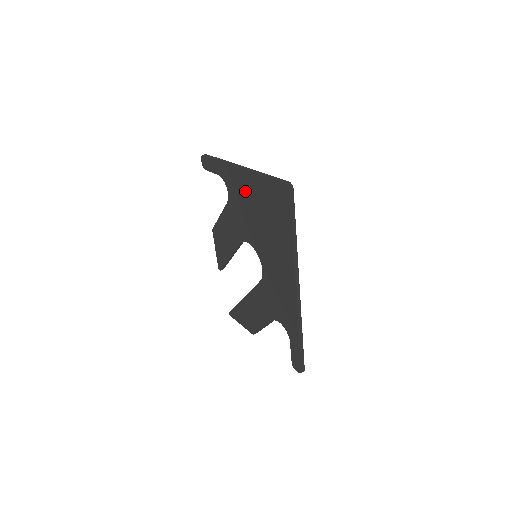
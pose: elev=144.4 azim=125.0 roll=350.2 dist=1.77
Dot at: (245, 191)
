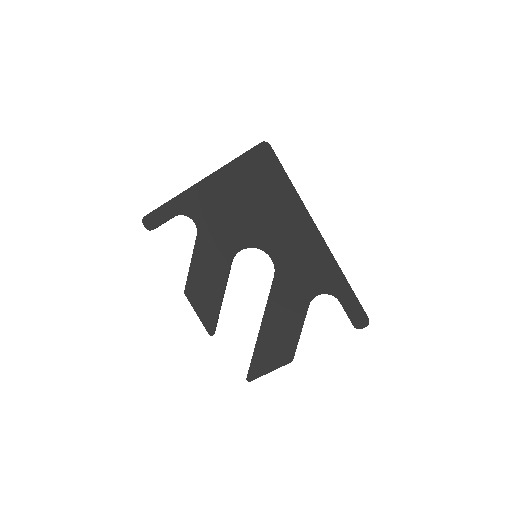
Dot at: (217, 197)
